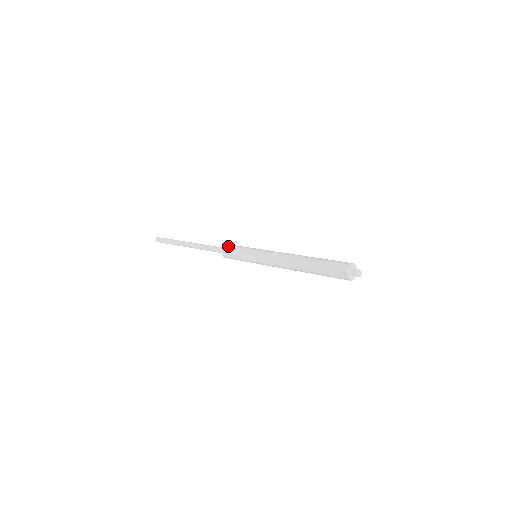
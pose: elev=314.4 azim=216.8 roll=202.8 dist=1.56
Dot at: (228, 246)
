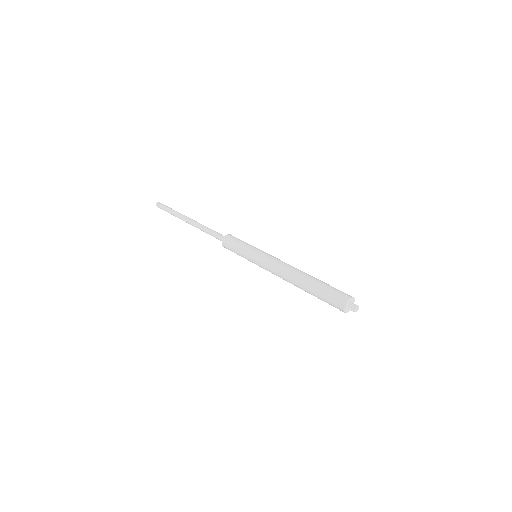
Dot at: (228, 238)
